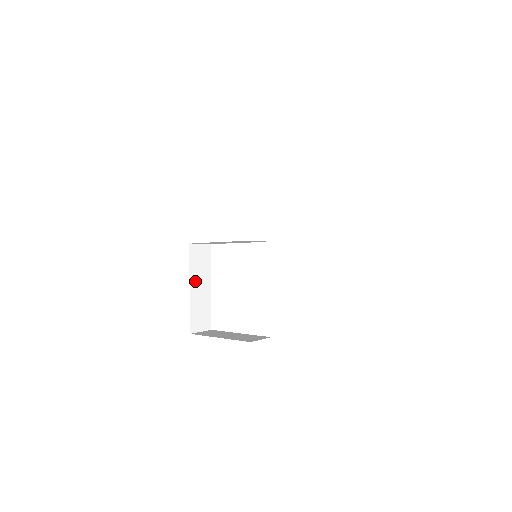
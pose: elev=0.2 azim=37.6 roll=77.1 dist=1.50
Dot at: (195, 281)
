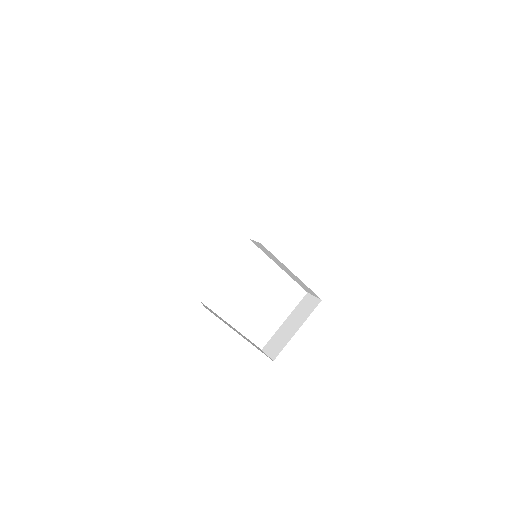
Dot at: (233, 329)
